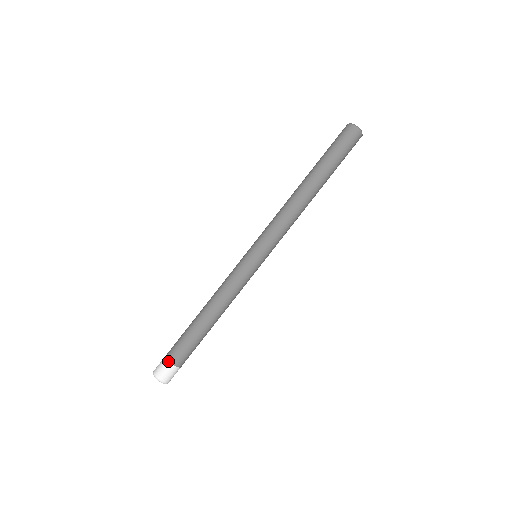
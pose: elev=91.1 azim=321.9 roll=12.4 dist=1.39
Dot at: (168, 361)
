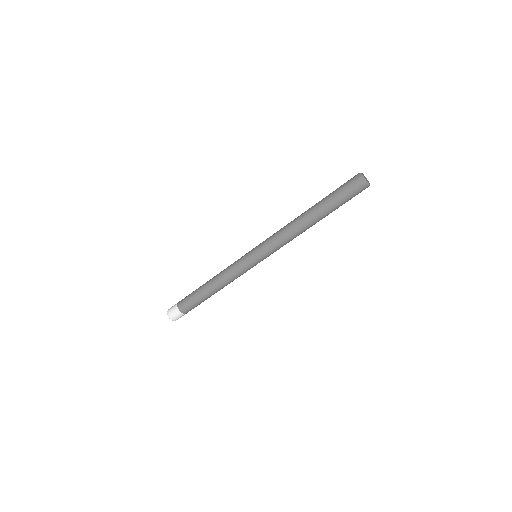
Dot at: (177, 305)
